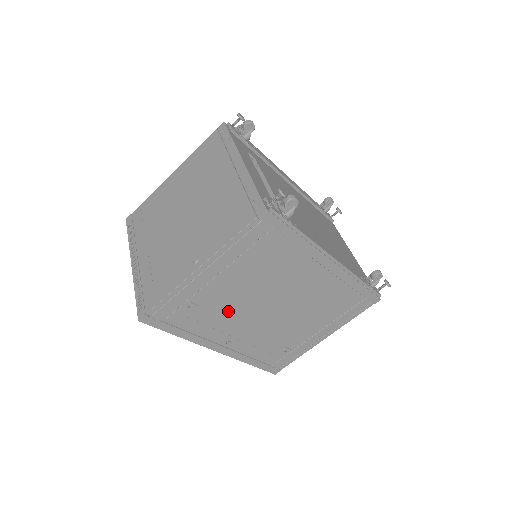
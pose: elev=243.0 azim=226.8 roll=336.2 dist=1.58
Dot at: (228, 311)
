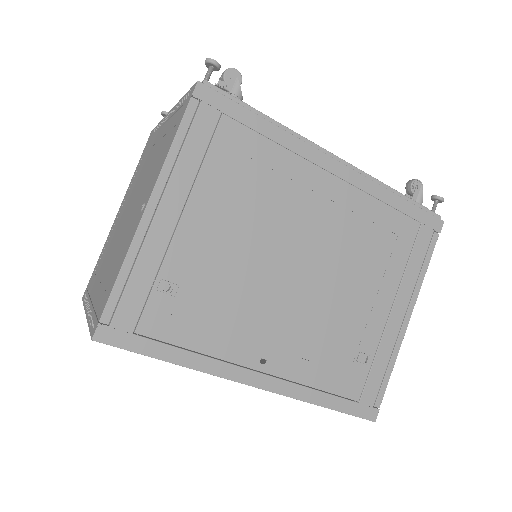
Dot at: (231, 289)
